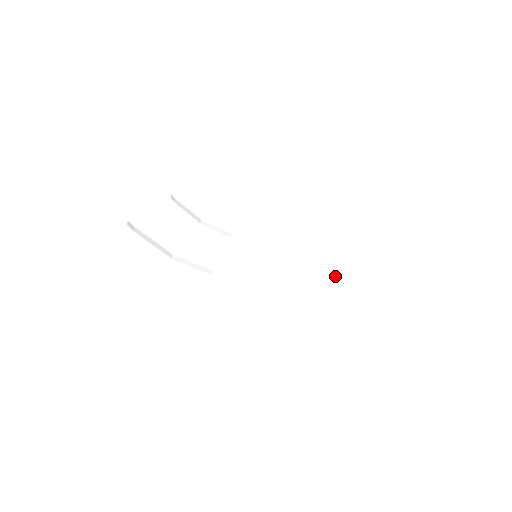
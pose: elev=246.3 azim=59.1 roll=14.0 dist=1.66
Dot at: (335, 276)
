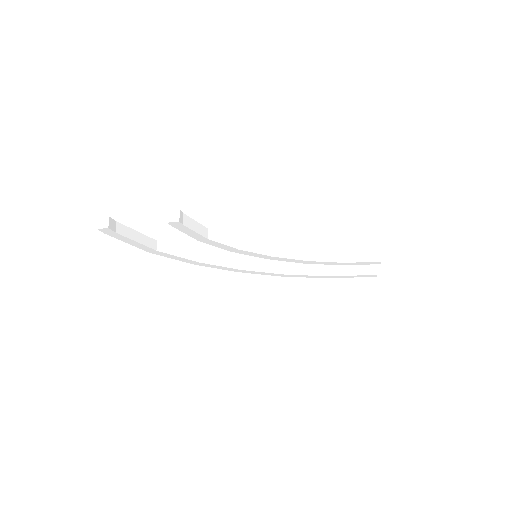
Dot at: (328, 272)
